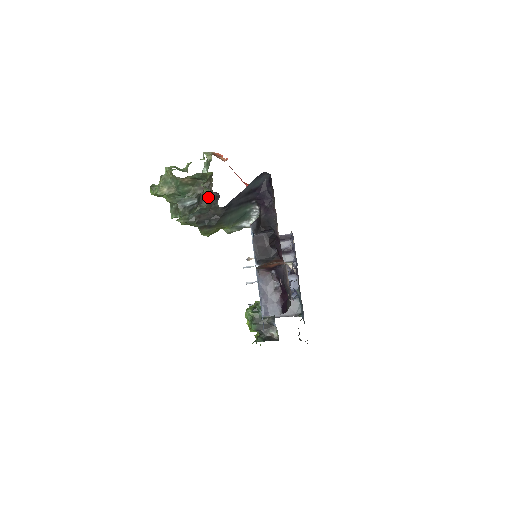
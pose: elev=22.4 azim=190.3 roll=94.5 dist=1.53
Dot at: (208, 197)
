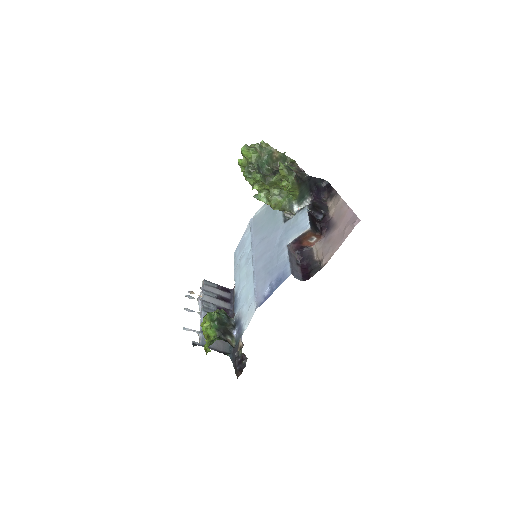
Dot at: occluded
